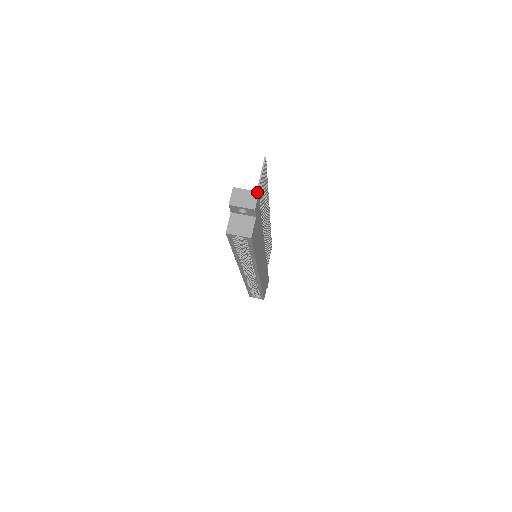
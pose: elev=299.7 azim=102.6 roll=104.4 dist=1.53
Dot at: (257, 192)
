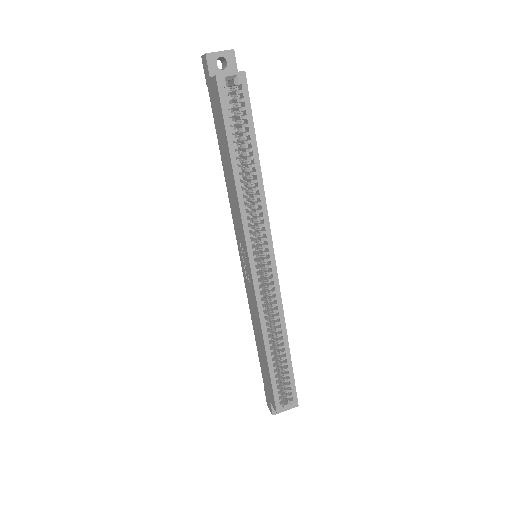
Dot at: occluded
